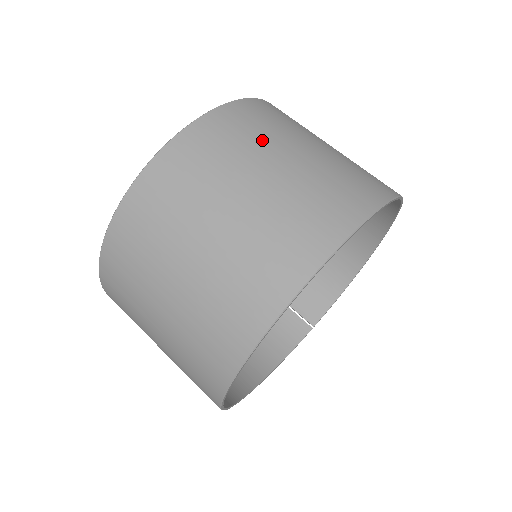
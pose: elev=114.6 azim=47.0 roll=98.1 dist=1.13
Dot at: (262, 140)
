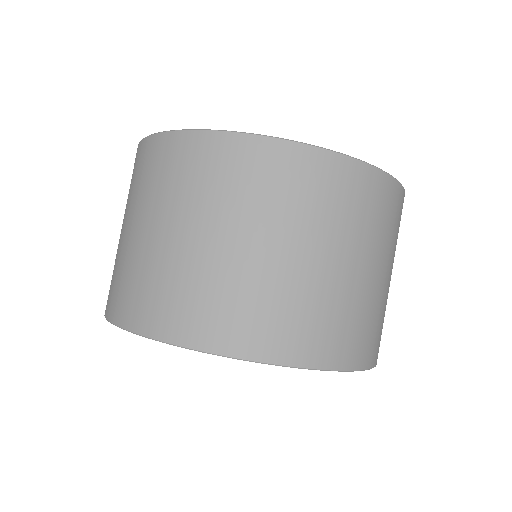
Dot at: (171, 196)
